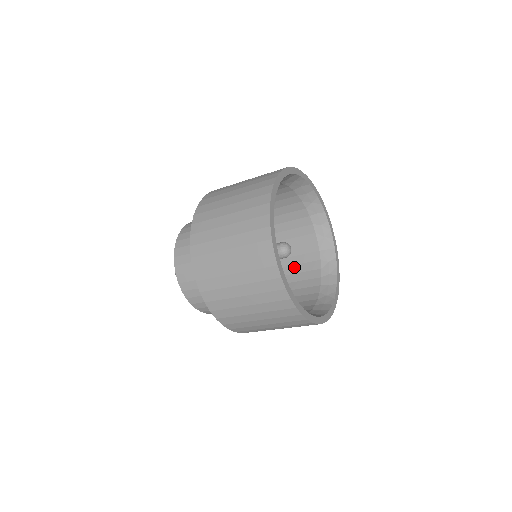
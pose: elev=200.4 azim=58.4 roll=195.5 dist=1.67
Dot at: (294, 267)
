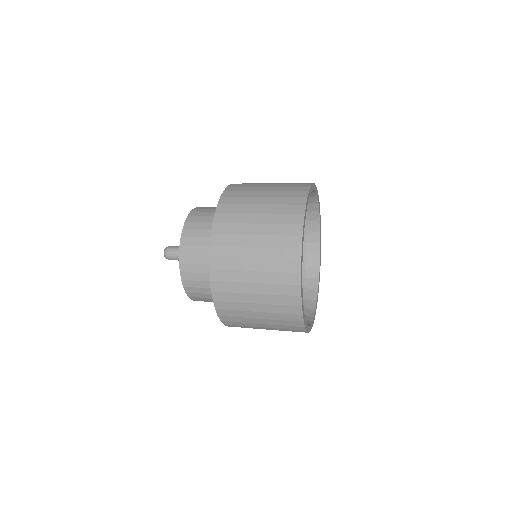
Dot at: occluded
